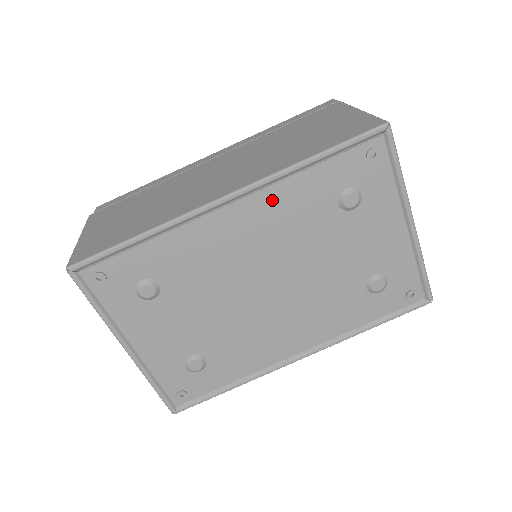
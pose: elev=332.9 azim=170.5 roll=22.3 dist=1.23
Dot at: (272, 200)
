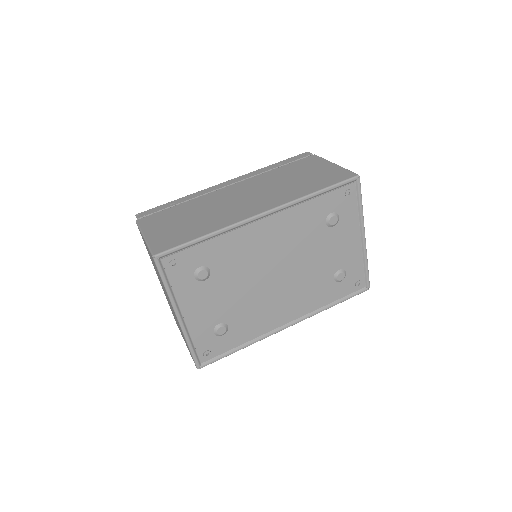
Dot at: (289, 217)
